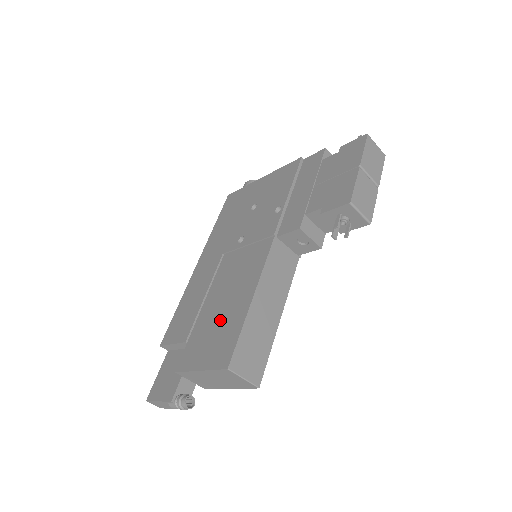
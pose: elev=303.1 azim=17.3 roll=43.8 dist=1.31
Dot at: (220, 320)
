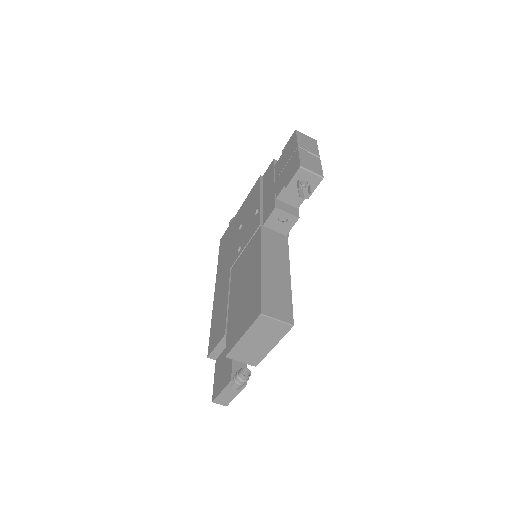
Dot at: (244, 299)
